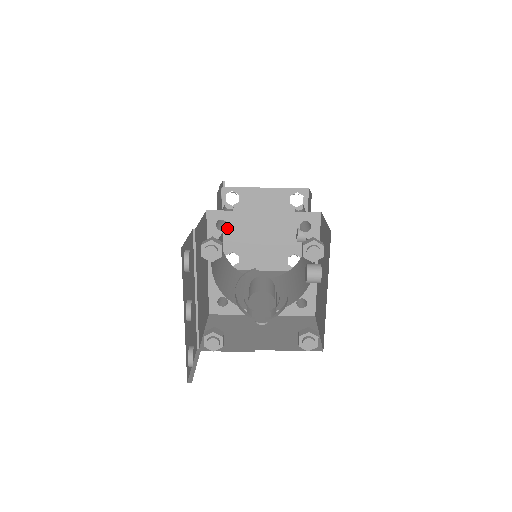
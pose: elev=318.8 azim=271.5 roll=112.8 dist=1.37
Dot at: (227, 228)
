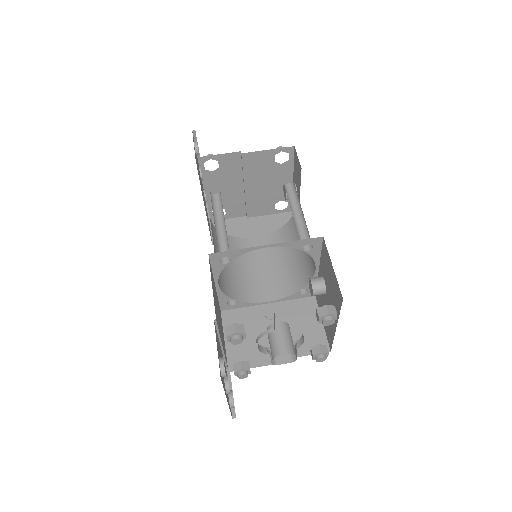
Dot at: (210, 190)
